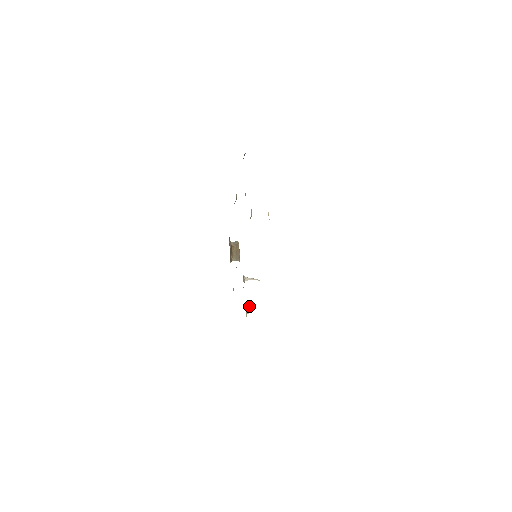
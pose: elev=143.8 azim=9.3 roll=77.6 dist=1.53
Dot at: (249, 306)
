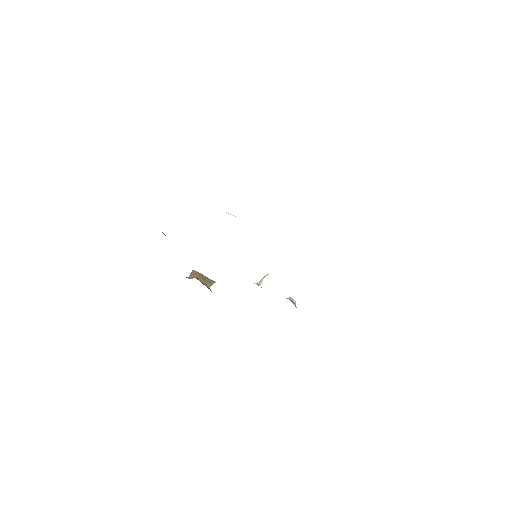
Dot at: (290, 299)
